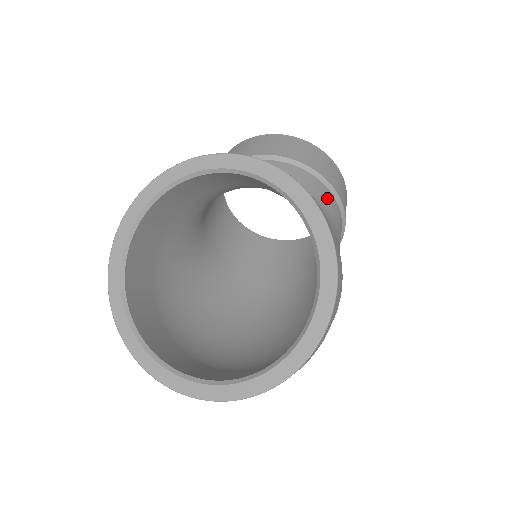
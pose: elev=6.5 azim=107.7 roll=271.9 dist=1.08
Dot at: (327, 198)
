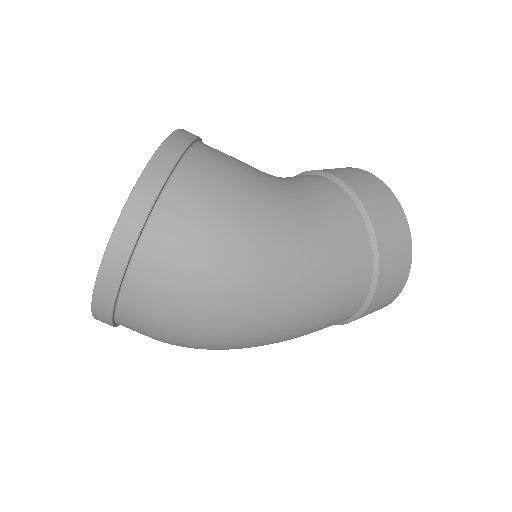
Dot at: (313, 179)
